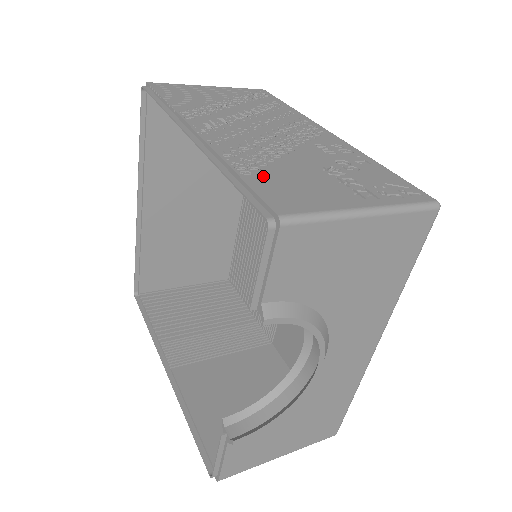
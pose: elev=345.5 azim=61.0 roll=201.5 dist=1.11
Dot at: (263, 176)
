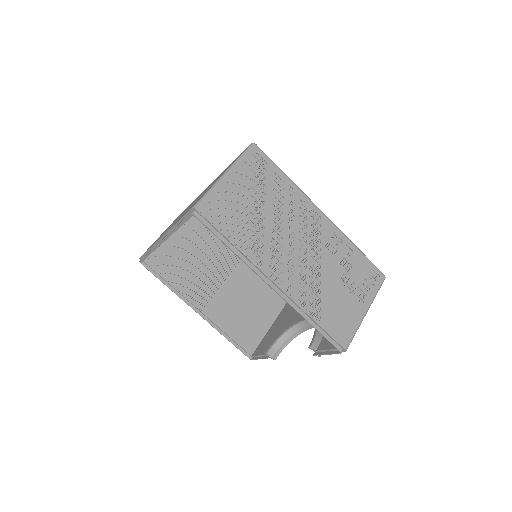
Dot at: (325, 315)
